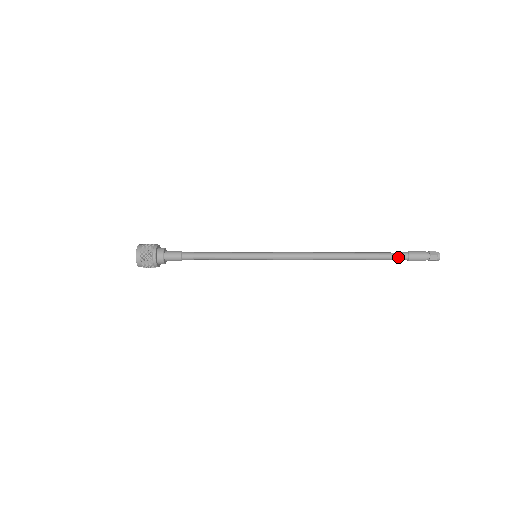
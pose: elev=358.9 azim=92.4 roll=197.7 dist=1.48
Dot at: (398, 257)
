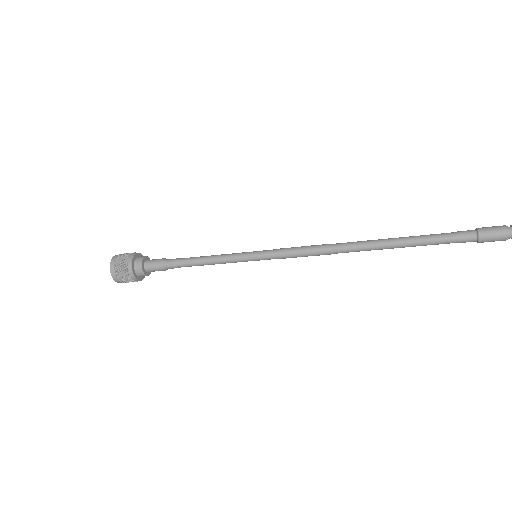
Dot at: (460, 233)
